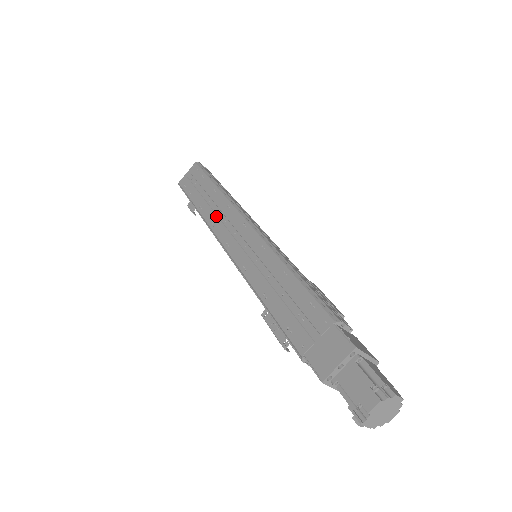
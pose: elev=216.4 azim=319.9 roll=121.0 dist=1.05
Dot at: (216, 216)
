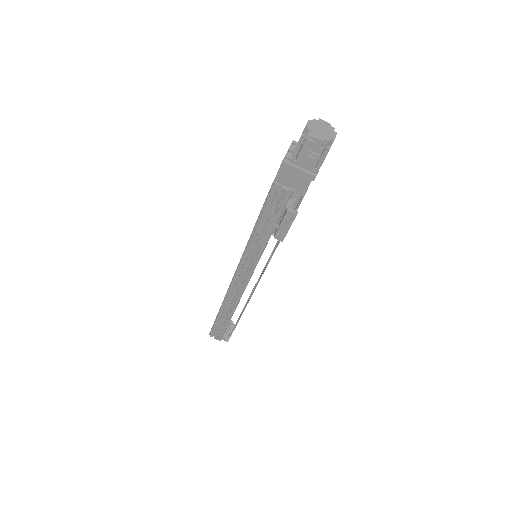
Dot at: occluded
